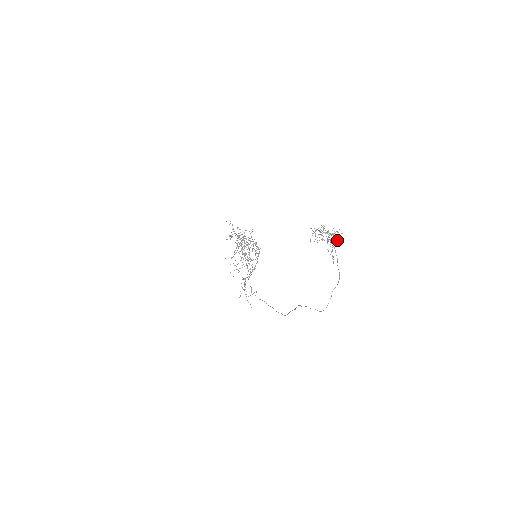
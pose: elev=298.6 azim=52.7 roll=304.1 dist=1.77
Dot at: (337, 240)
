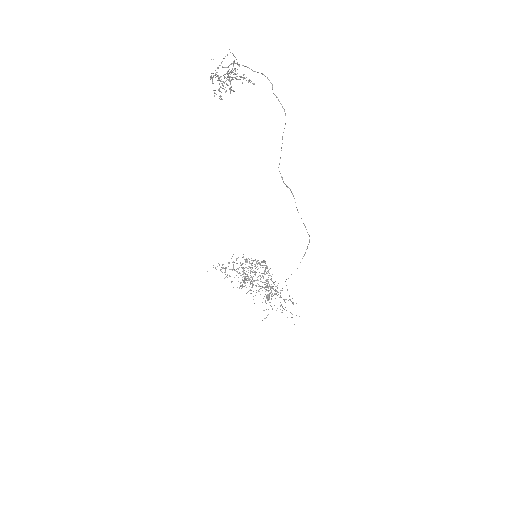
Dot at: (233, 61)
